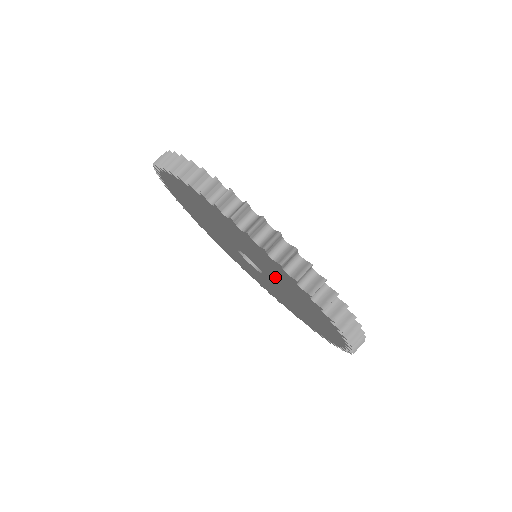
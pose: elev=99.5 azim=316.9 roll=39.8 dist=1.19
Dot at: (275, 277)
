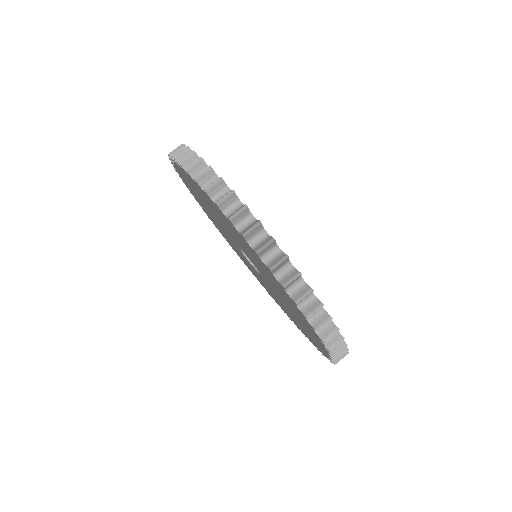
Dot at: (244, 248)
